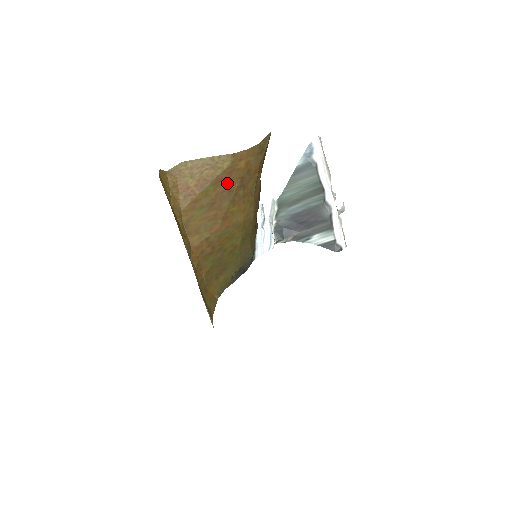
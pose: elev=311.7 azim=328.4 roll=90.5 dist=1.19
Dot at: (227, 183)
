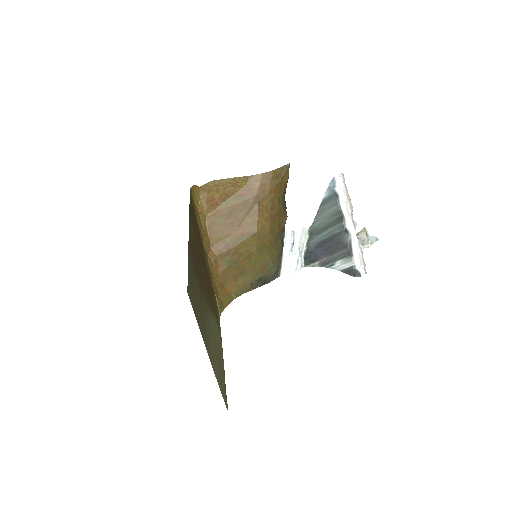
Dot at: (244, 198)
